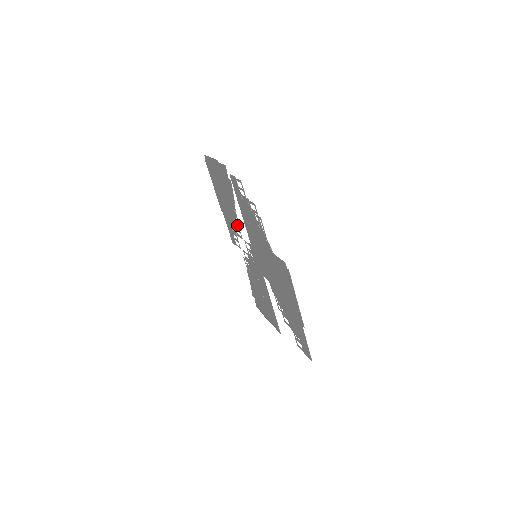
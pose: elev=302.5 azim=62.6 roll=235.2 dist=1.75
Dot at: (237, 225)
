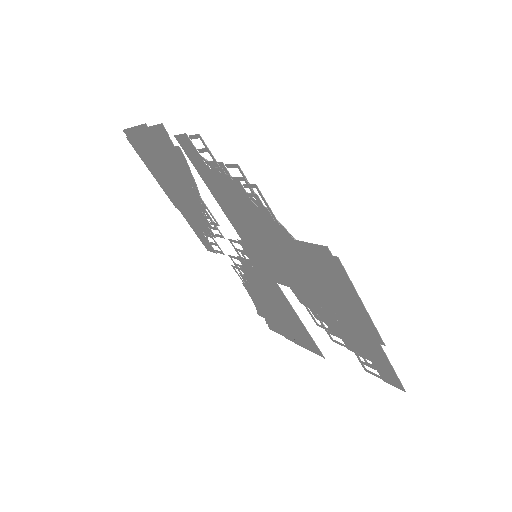
Dot at: occluded
